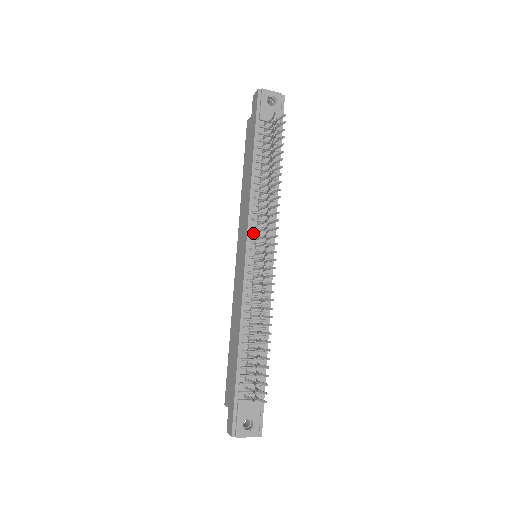
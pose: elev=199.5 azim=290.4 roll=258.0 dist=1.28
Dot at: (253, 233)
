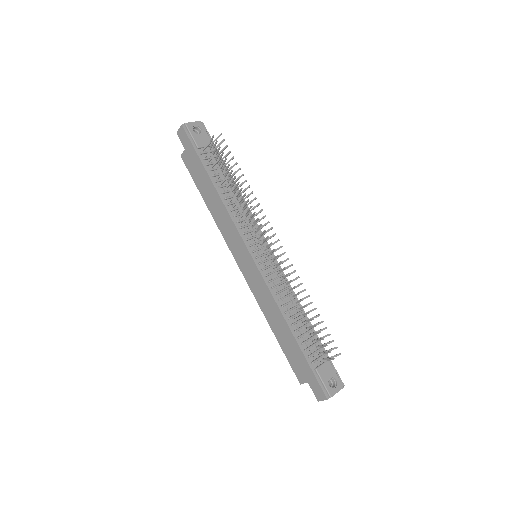
Dot at: (247, 238)
